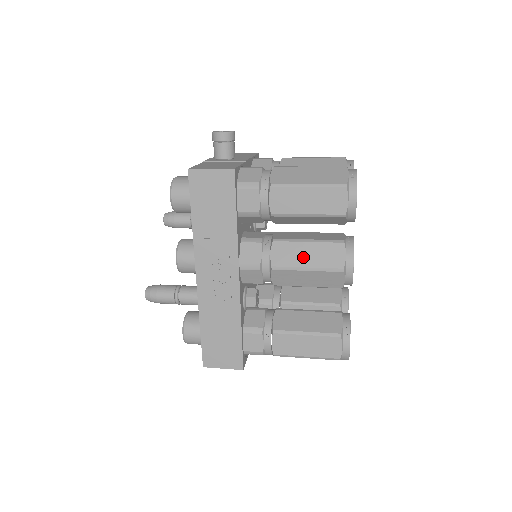
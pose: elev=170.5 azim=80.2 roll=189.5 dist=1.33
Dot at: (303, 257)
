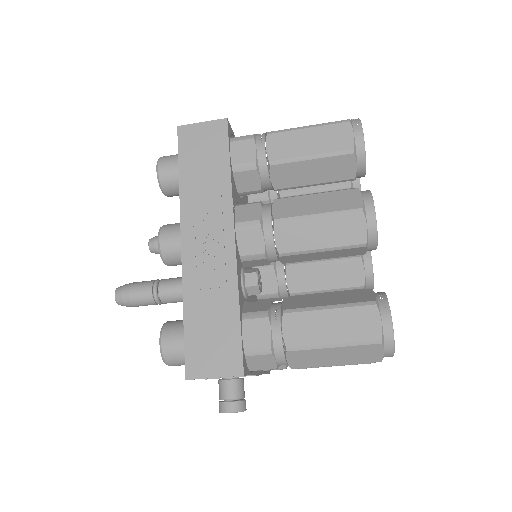
Dot at: (311, 206)
